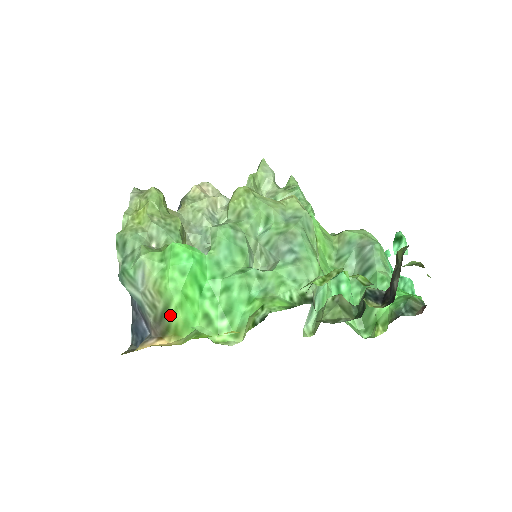
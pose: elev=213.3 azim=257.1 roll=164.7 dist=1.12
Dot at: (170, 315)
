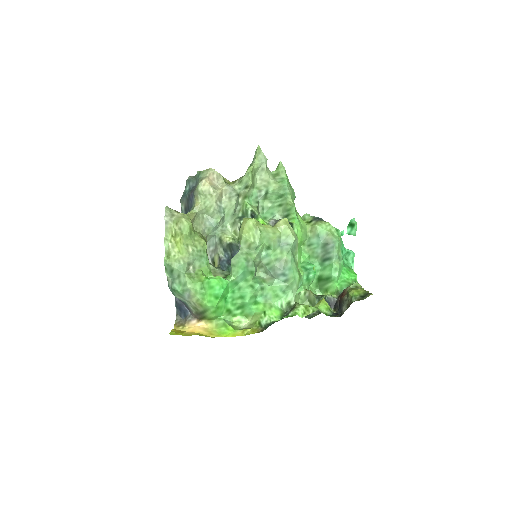
Dot at: (207, 314)
